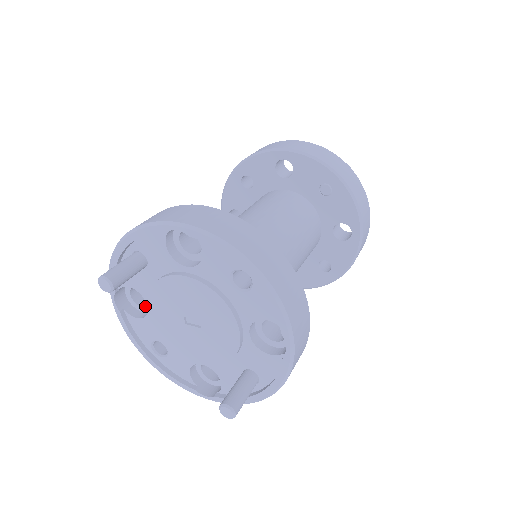
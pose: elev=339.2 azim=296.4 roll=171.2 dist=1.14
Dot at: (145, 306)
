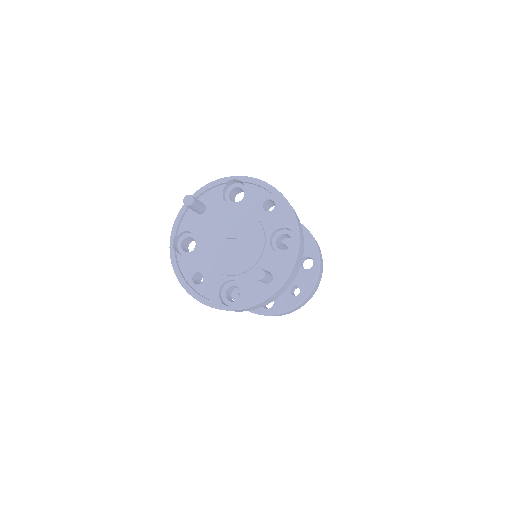
Dot at: (191, 251)
